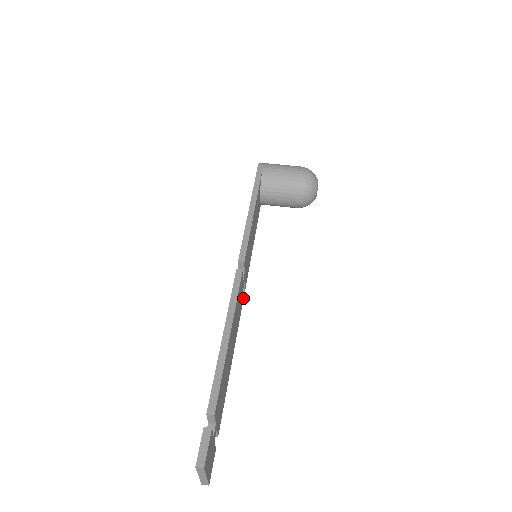
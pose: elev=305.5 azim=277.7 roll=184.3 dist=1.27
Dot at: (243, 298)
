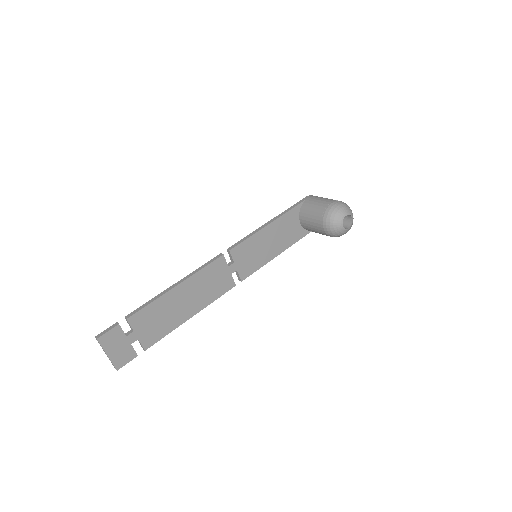
Dot at: (235, 284)
